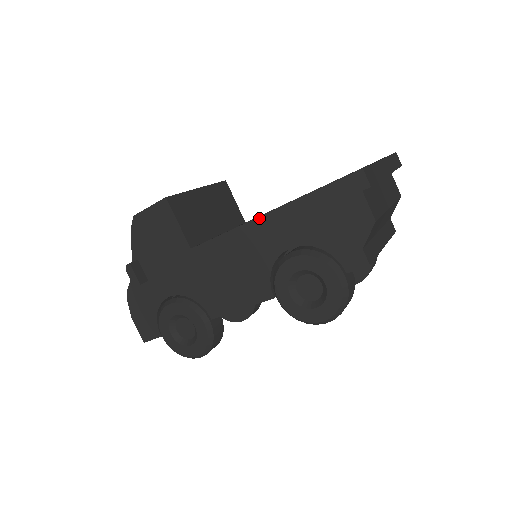
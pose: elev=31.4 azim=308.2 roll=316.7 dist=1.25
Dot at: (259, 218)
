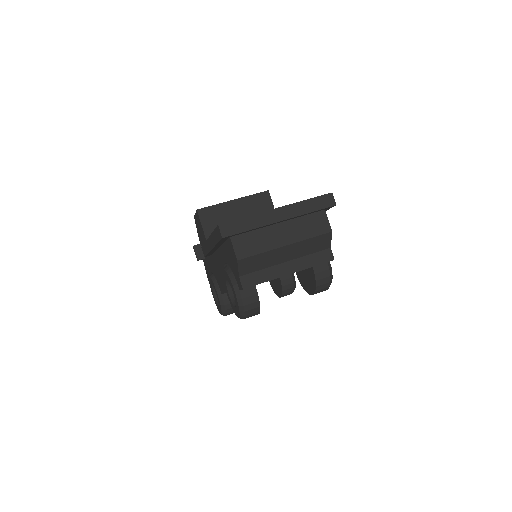
Dot at: (208, 239)
